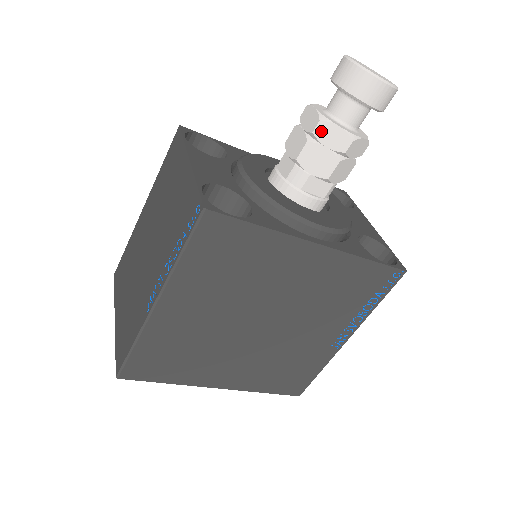
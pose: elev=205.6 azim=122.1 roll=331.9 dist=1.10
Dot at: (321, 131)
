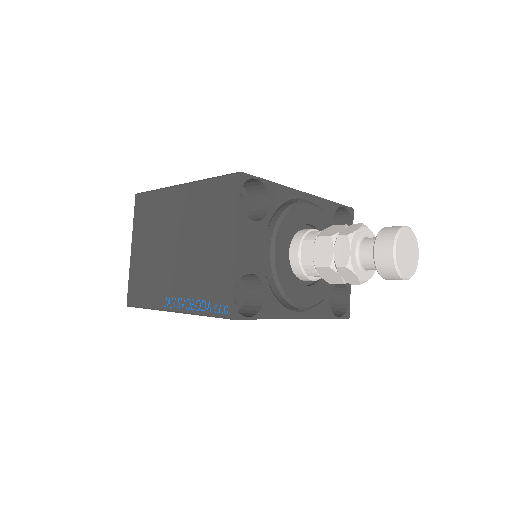
Dot at: (343, 270)
